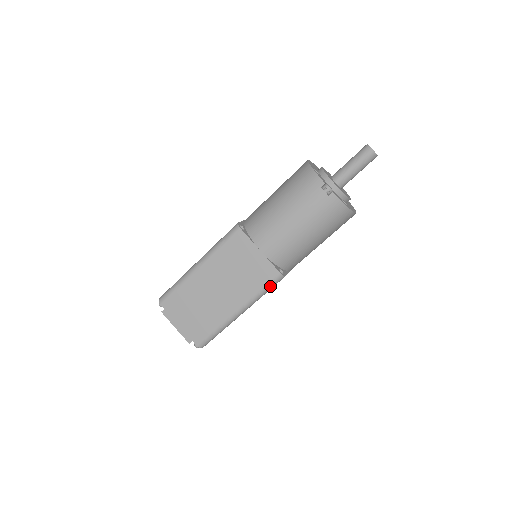
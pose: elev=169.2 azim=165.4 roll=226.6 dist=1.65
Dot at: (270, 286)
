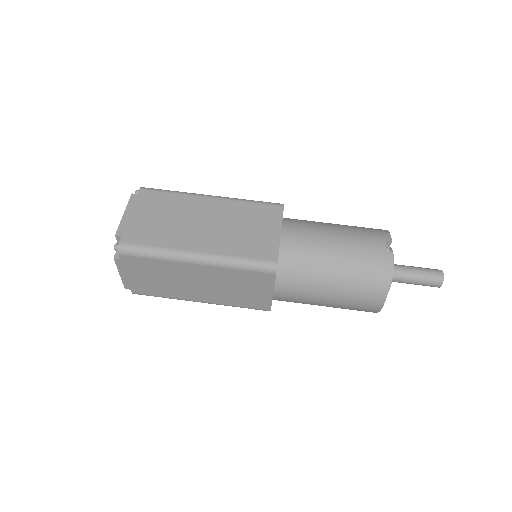
Dot at: (254, 265)
